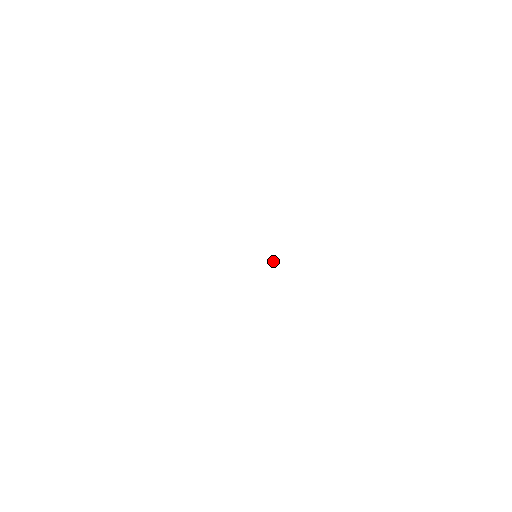
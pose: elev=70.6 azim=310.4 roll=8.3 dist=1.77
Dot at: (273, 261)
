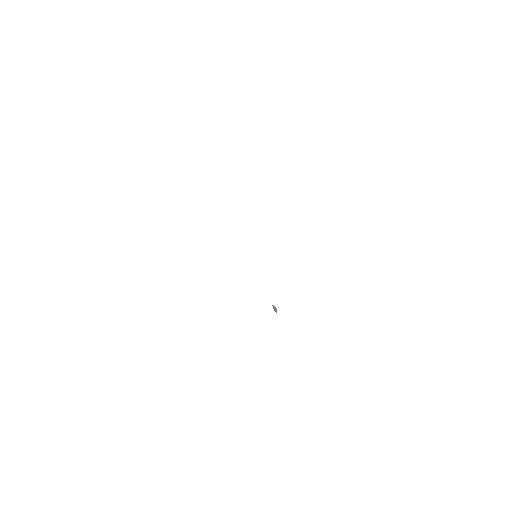
Dot at: (275, 308)
